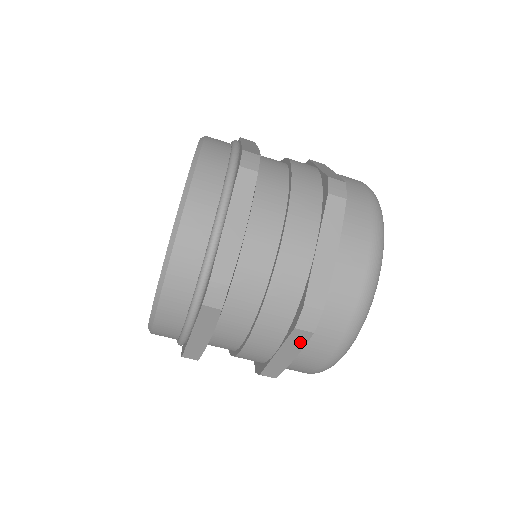
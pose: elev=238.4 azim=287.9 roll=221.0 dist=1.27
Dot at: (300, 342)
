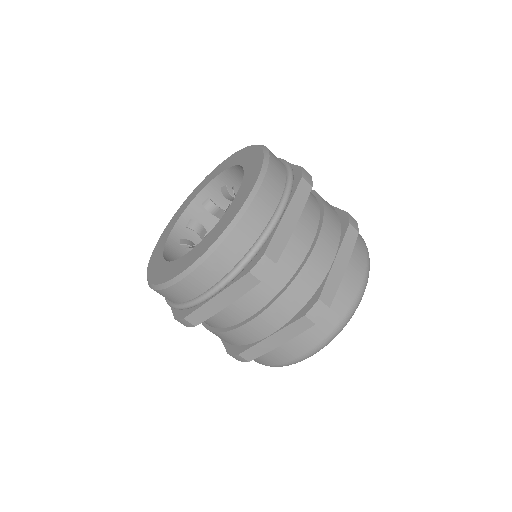
Dot at: (298, 330)
